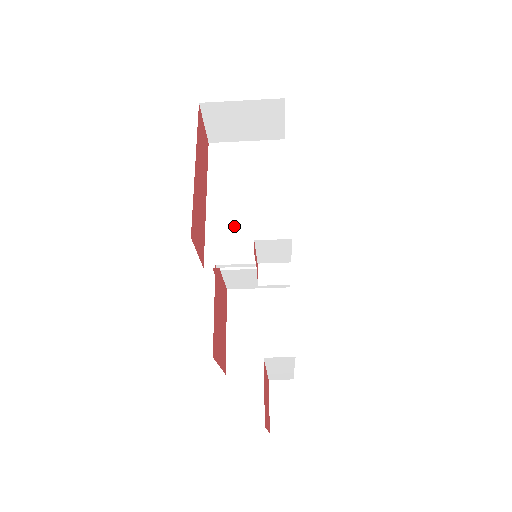
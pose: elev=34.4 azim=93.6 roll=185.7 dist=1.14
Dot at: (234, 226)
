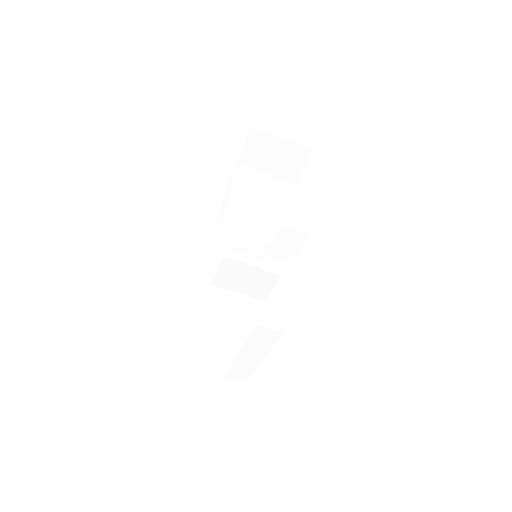
Dot at: (248, 225)
